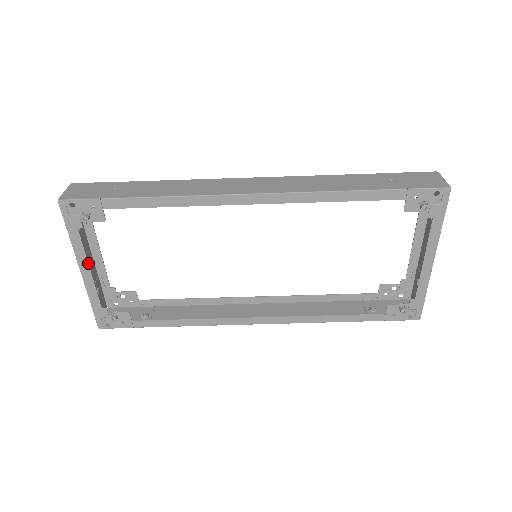
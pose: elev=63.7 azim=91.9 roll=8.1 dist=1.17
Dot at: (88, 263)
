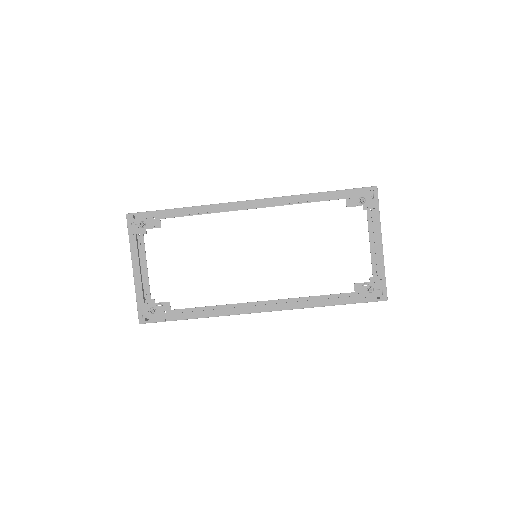
Dot at: occluded
